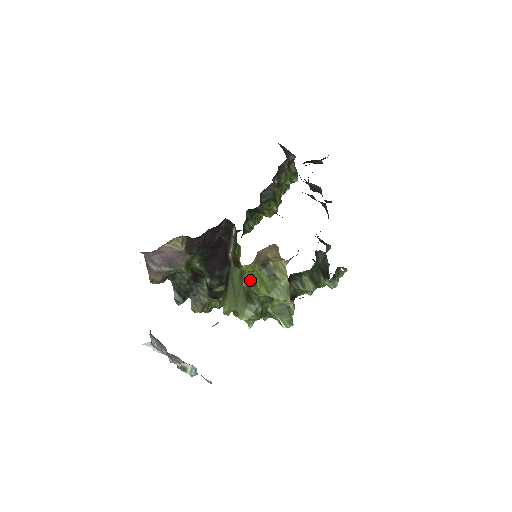
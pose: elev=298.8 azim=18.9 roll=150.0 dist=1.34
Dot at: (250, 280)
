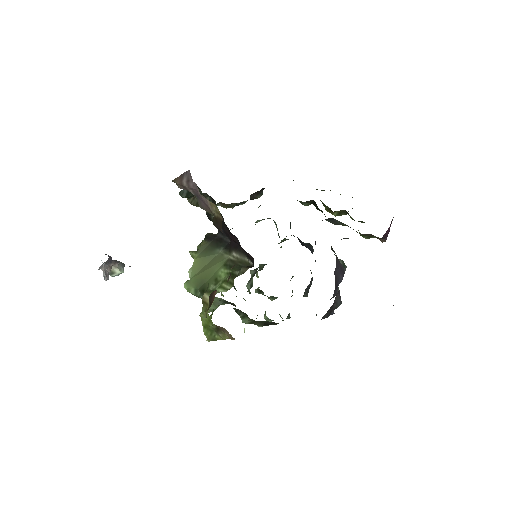
Dot at: (207, 307)
